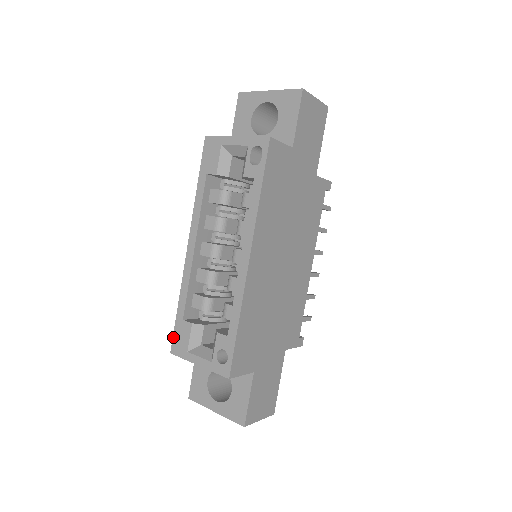
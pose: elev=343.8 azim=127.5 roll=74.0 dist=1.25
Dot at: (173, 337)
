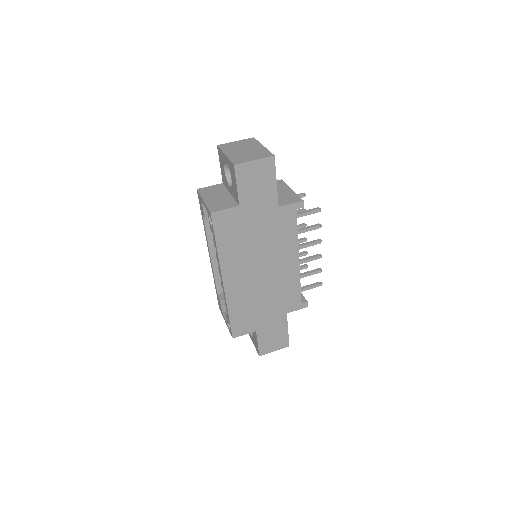
Dot at: (218, 301)
